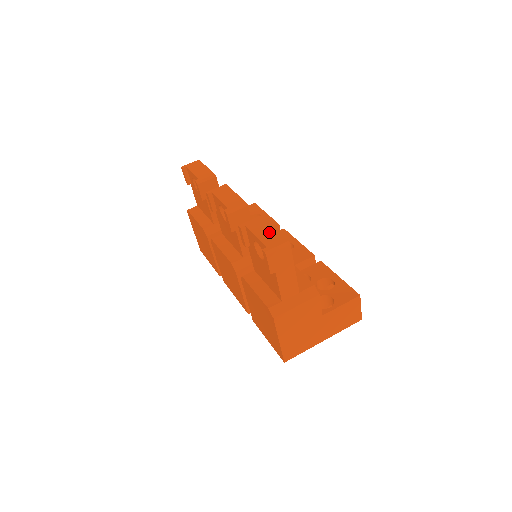
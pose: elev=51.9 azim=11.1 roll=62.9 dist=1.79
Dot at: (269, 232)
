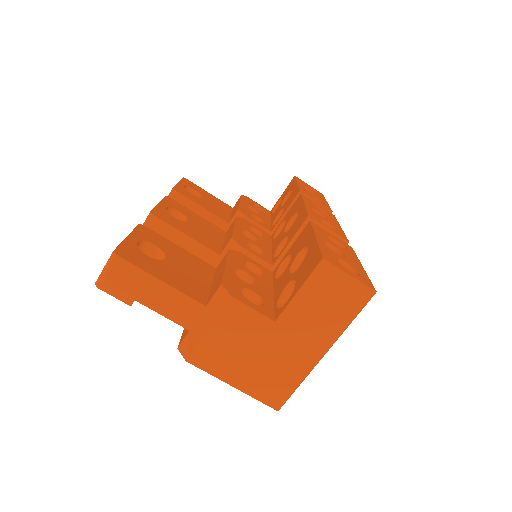
Dot at: occluded
